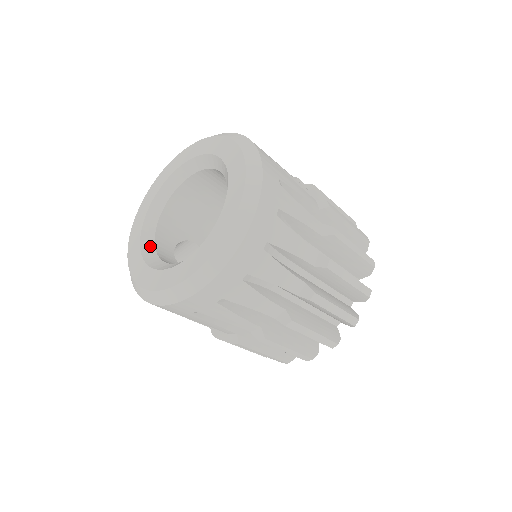
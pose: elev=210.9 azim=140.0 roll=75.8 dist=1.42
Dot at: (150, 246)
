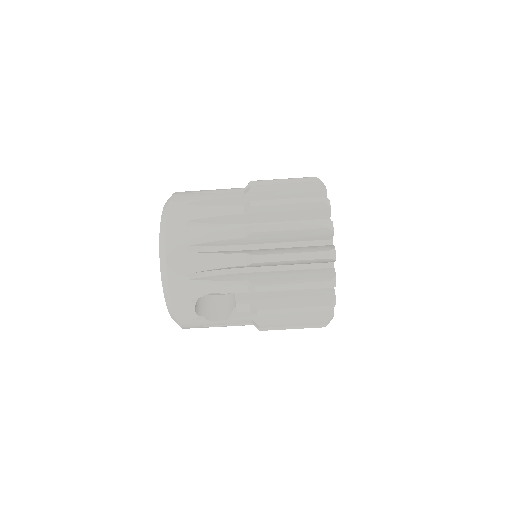
Dot at: occluded
